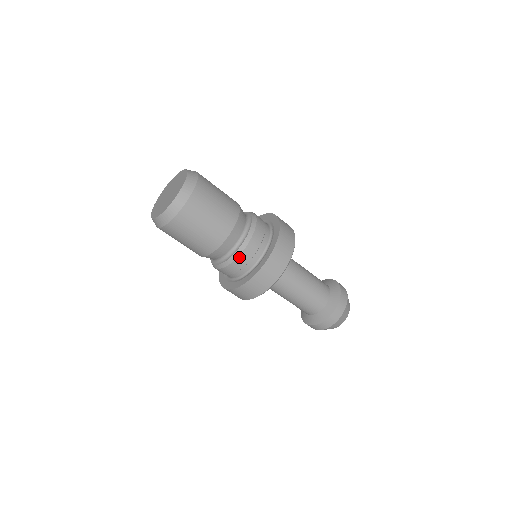
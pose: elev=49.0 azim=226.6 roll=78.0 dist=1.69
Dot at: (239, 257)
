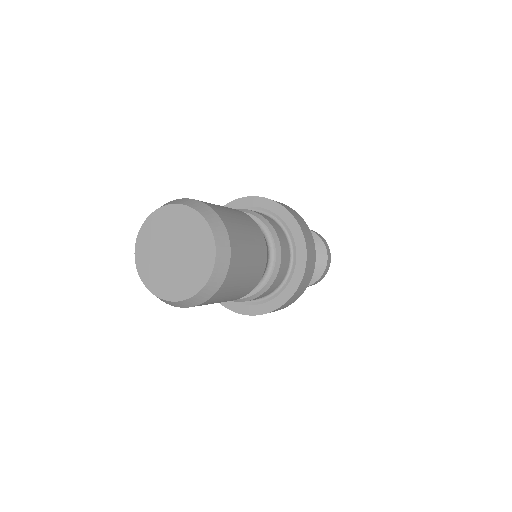
Dot at: (278, 274)
